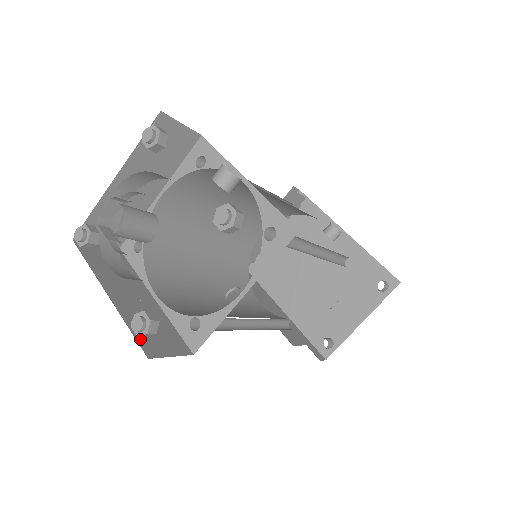
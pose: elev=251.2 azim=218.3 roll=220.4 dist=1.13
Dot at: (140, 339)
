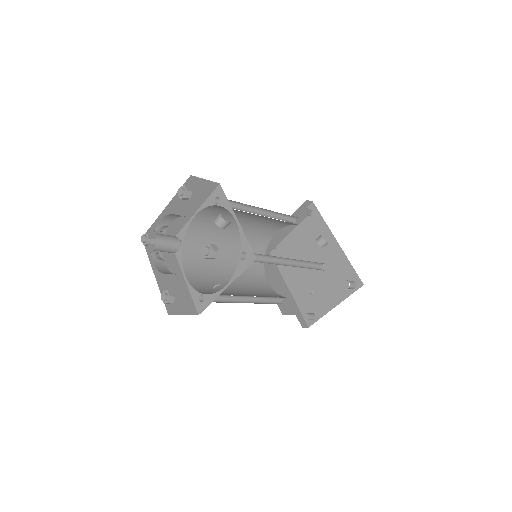
Dot at: occluded
